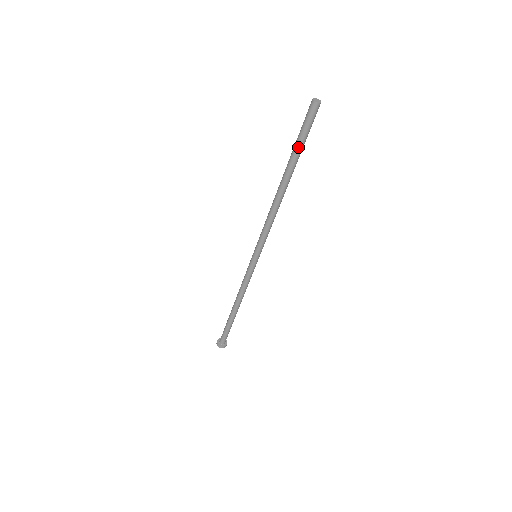
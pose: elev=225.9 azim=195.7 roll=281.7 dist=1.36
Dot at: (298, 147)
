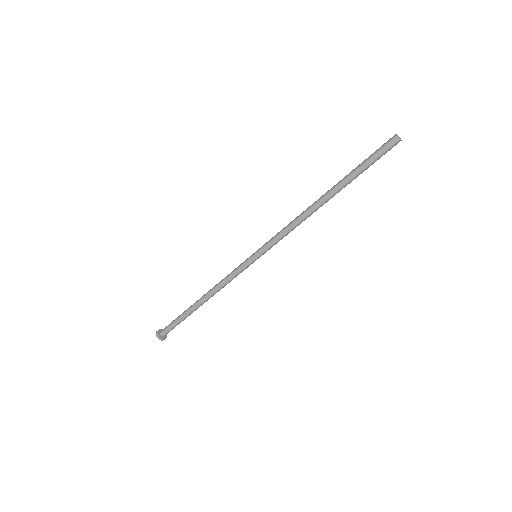
Dot at: (361, 171)
